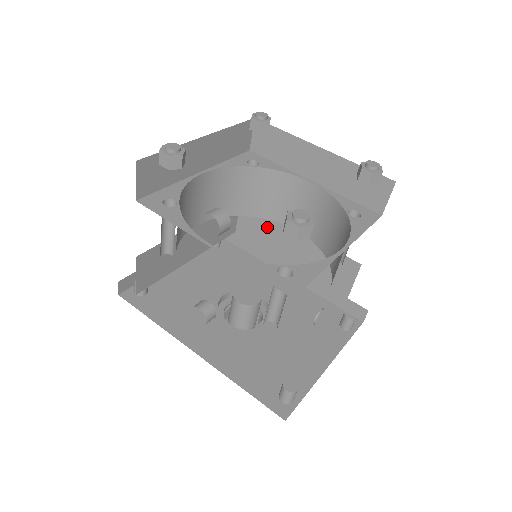
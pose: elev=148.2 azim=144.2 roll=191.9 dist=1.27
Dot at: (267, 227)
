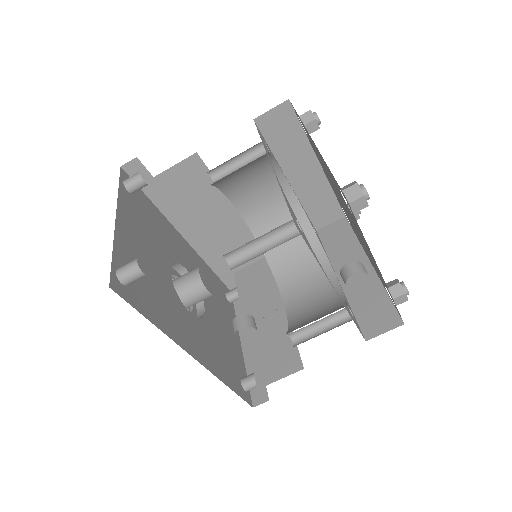
Dot at: (204, 192)
